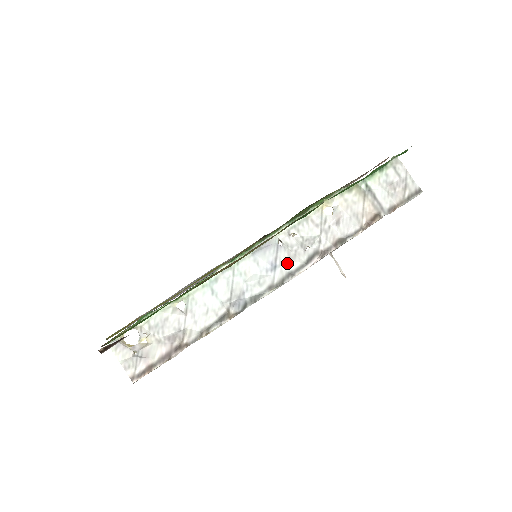
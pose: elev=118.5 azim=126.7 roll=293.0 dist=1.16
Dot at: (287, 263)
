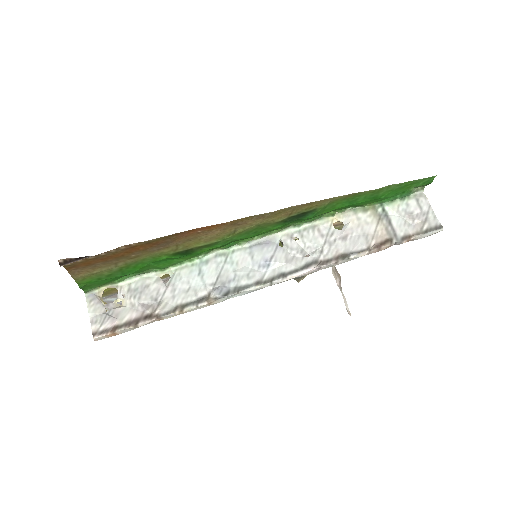
Dot at: (282, 264)
